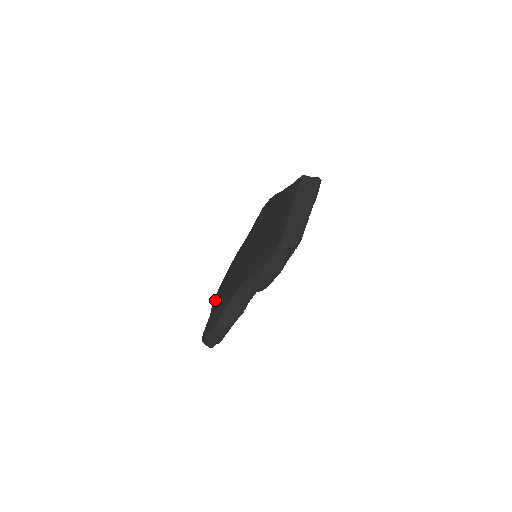
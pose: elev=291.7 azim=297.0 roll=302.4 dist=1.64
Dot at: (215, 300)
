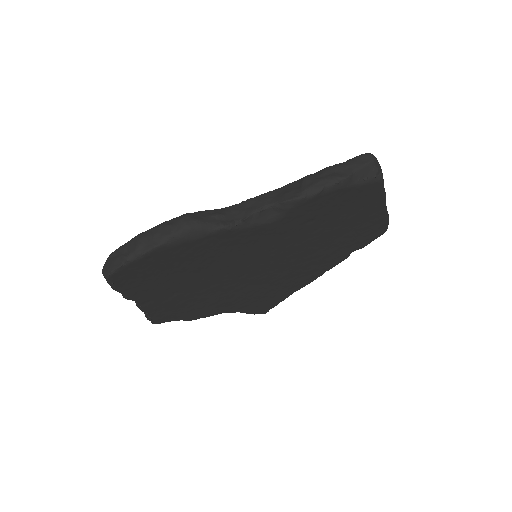
Dot at: occluded
